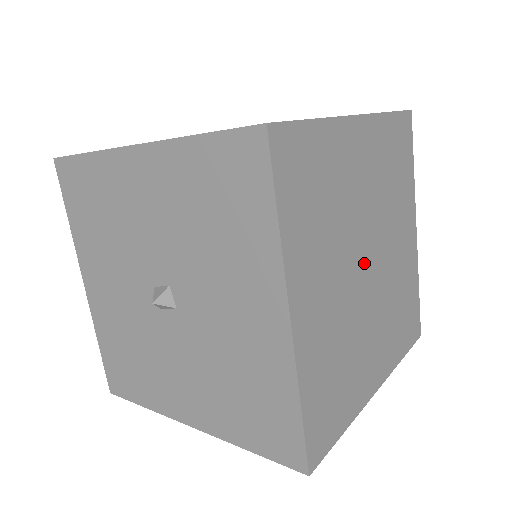
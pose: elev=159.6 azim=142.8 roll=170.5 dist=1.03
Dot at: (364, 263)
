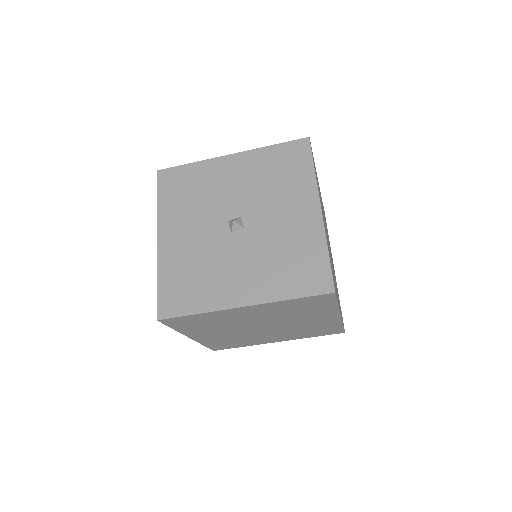
Dot at: occluded
